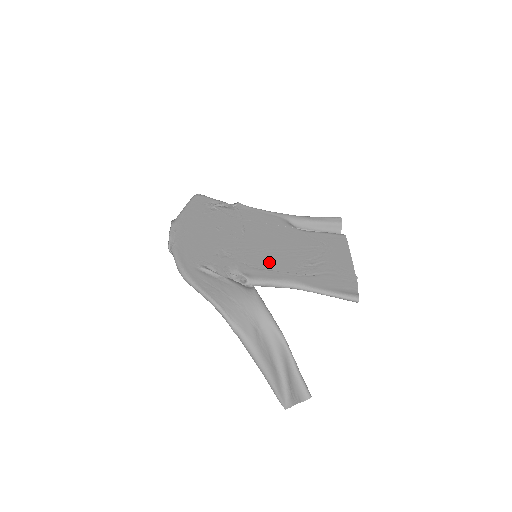
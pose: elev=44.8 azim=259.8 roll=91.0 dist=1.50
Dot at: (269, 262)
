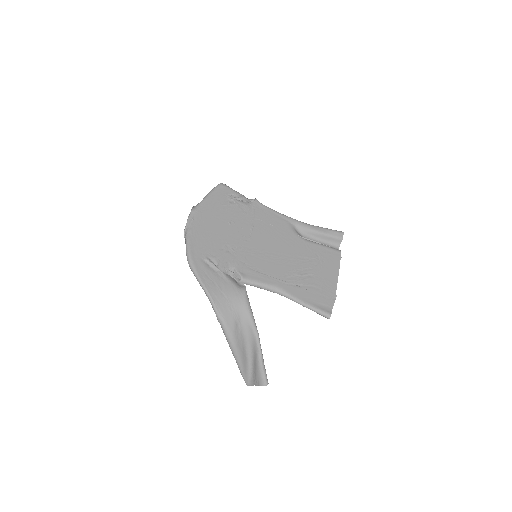
Dot at: (265, 265)
